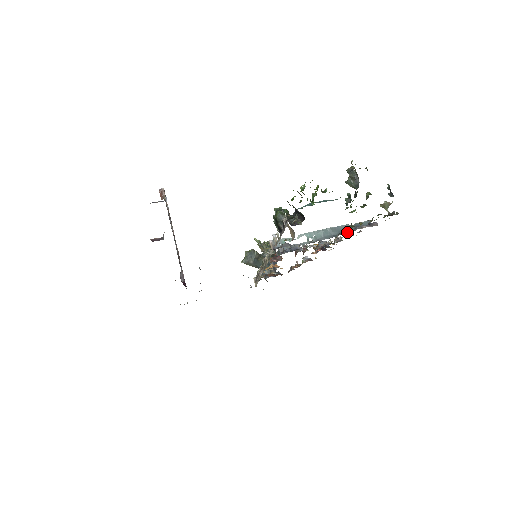
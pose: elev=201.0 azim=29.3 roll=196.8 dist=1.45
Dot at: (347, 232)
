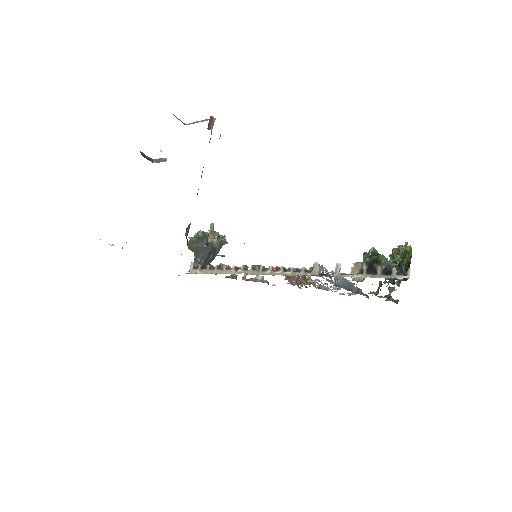
Dot at: (352, 291)
